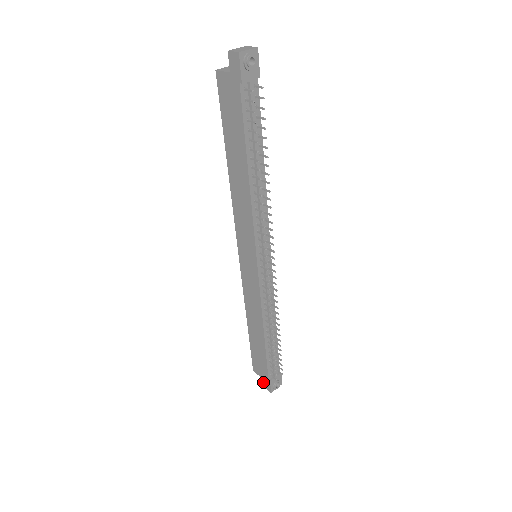
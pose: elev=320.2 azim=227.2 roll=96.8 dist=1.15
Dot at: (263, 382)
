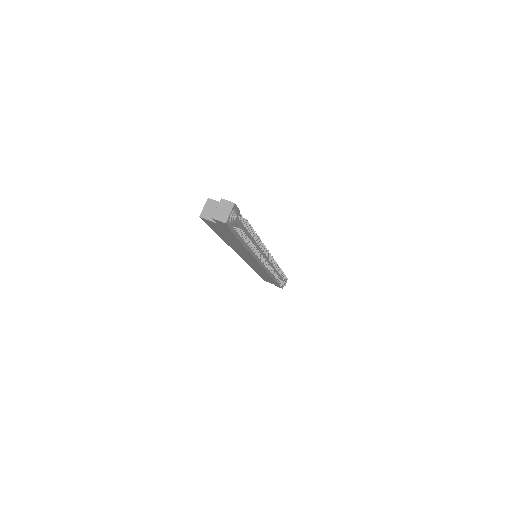
Dot at: (275, 285)
